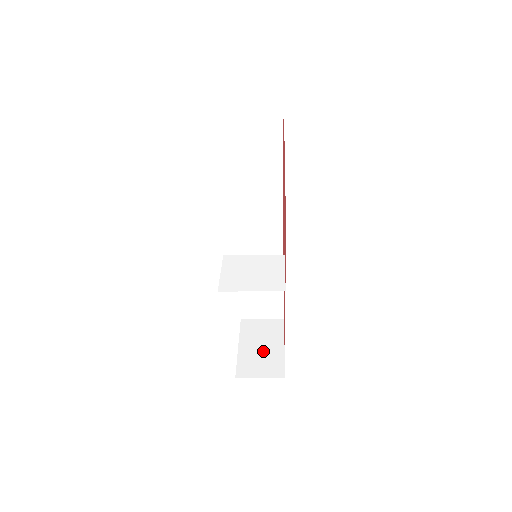
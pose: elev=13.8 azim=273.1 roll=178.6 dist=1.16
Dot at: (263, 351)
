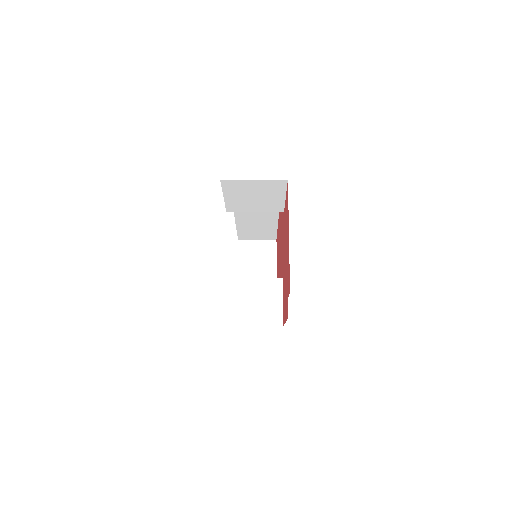
Dot at: occluded
